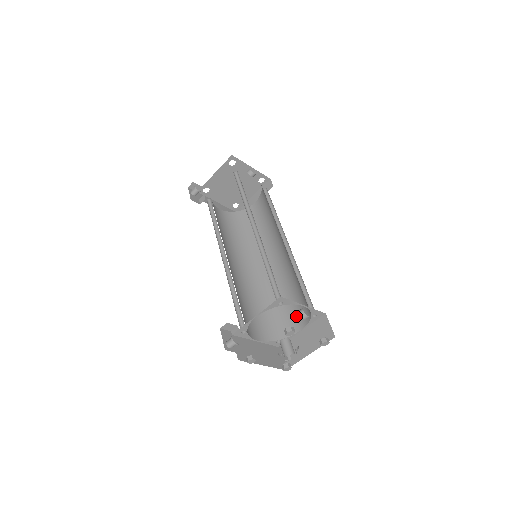
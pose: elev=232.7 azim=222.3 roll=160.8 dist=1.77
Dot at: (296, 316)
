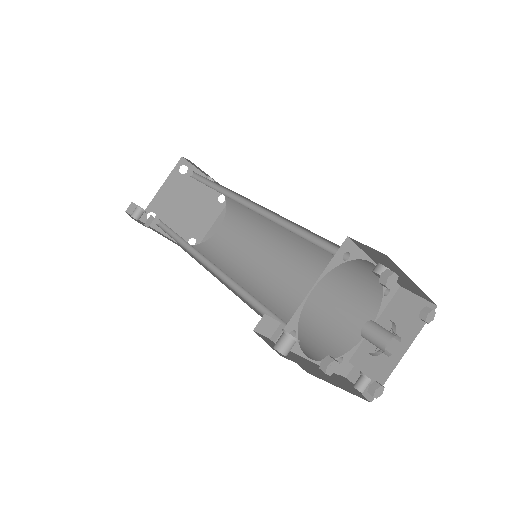
Dot at: (350, 315)
